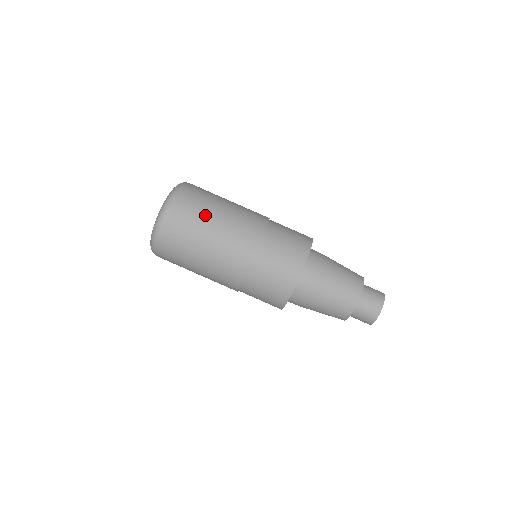
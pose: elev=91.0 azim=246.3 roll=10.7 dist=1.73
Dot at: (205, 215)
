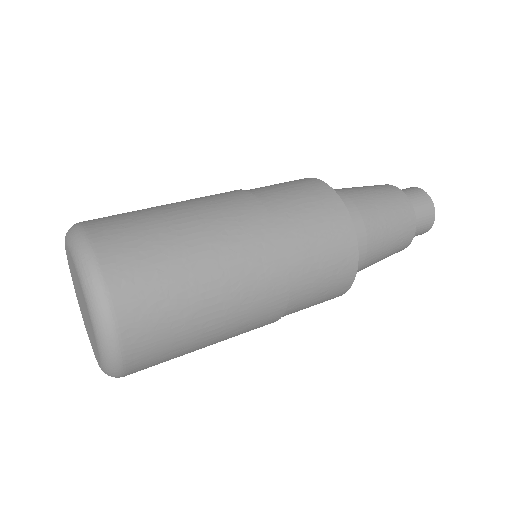
Dot at: (165, 234)
